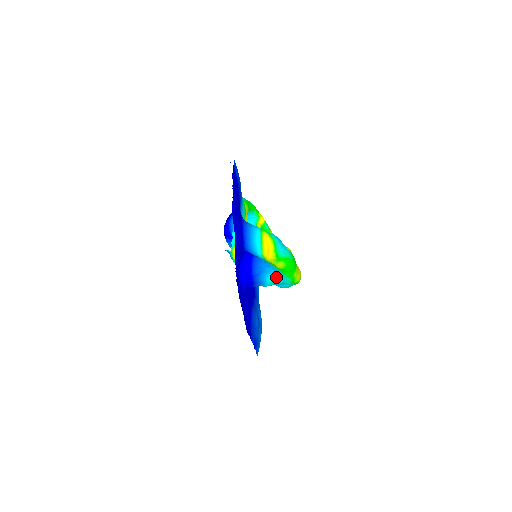
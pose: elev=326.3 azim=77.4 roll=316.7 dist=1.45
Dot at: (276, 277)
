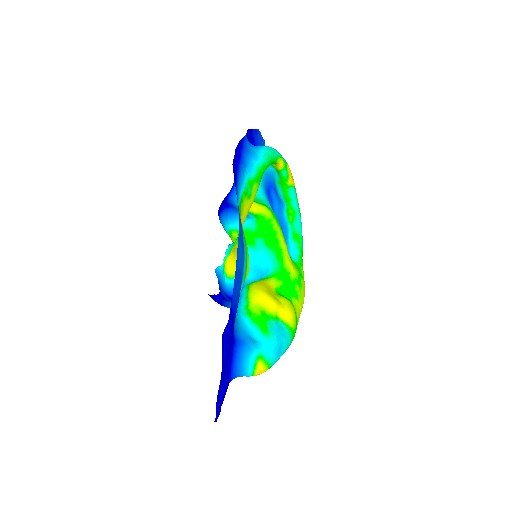
Dot at: occluded
